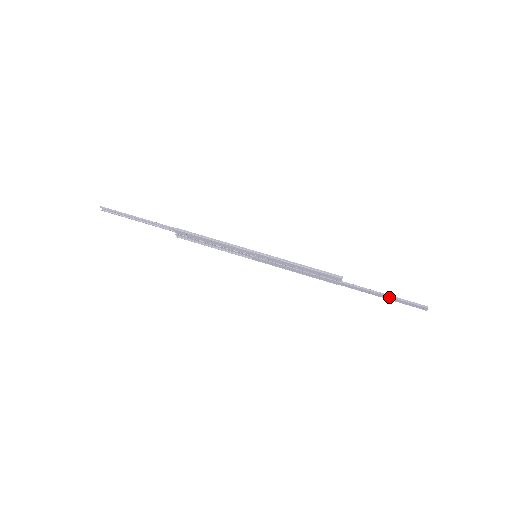
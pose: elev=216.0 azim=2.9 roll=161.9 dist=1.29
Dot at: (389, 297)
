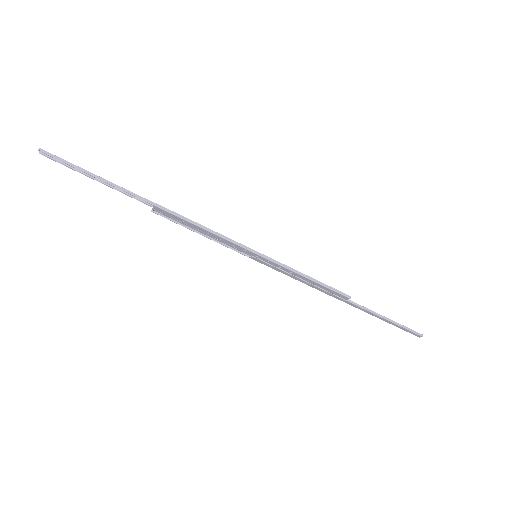
Dot at: (390, 321)
